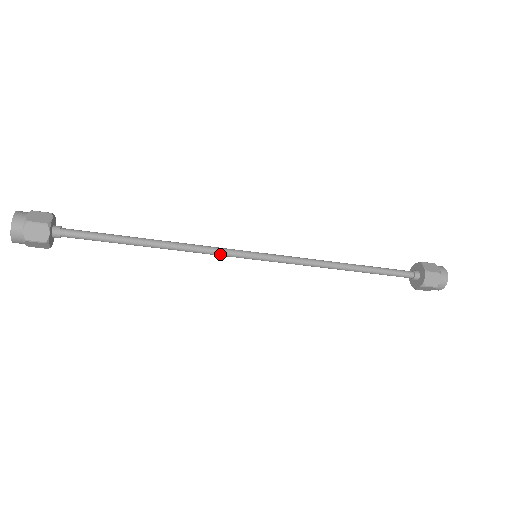
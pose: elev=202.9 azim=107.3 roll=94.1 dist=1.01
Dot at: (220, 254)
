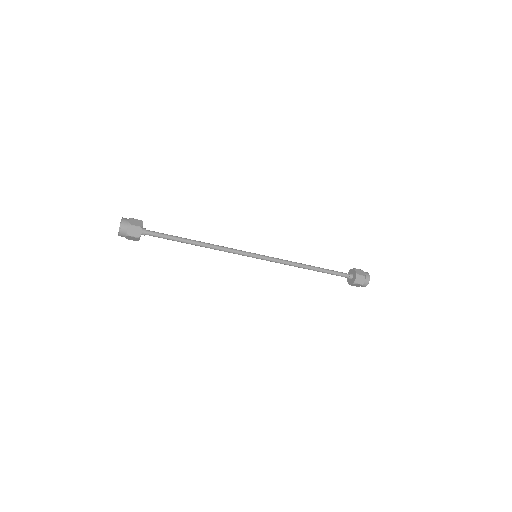
Dot at: (236, 251)
